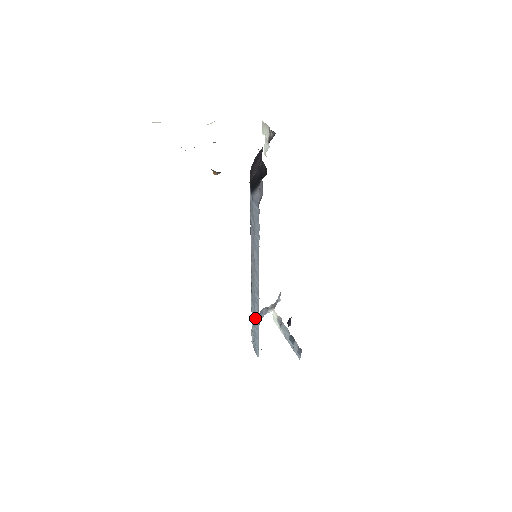
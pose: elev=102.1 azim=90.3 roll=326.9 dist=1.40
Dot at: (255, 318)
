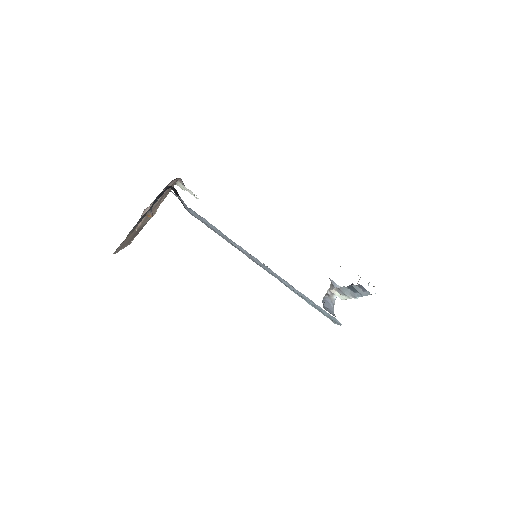
Dot at: (296, 292)
